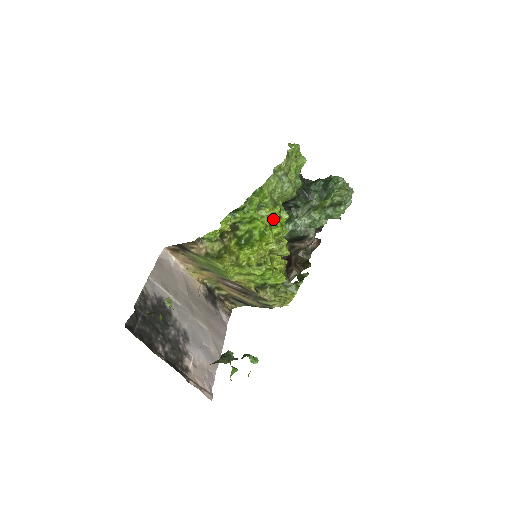
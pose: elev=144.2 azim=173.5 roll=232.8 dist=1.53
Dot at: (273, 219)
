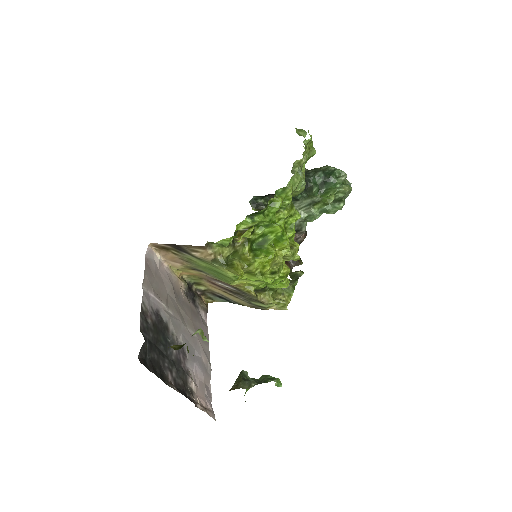
Dot at: (288, 221)
